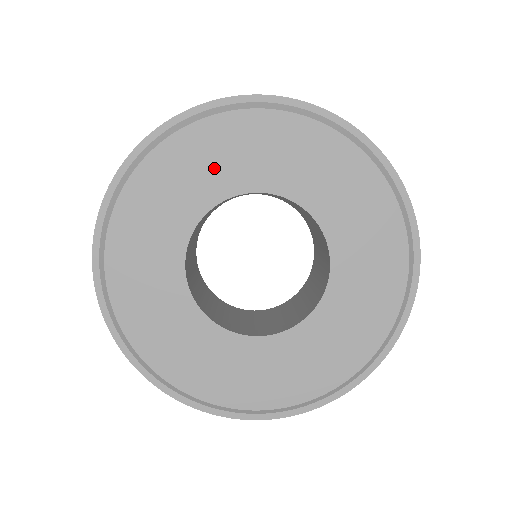
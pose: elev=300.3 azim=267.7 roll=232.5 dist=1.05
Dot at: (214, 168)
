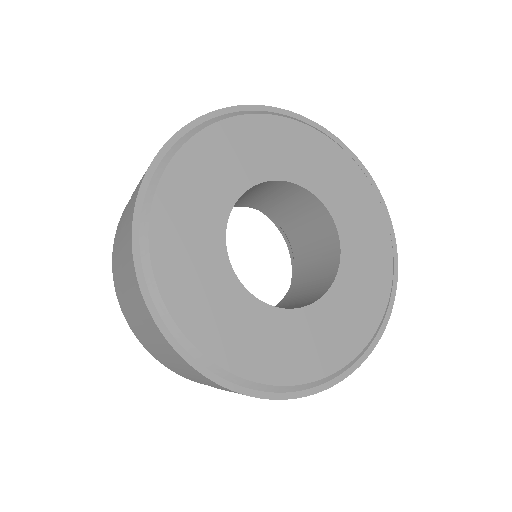
Dot at: (248, 156)
